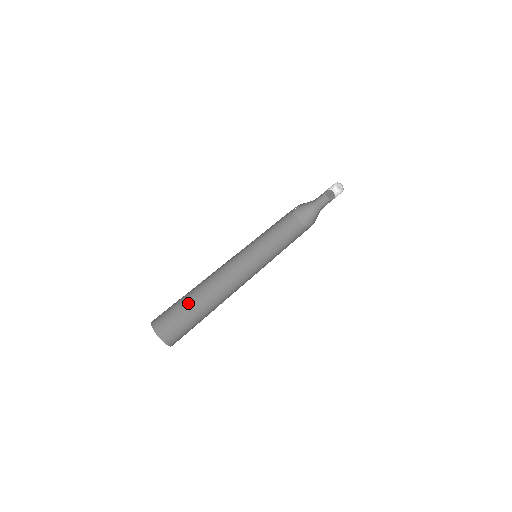
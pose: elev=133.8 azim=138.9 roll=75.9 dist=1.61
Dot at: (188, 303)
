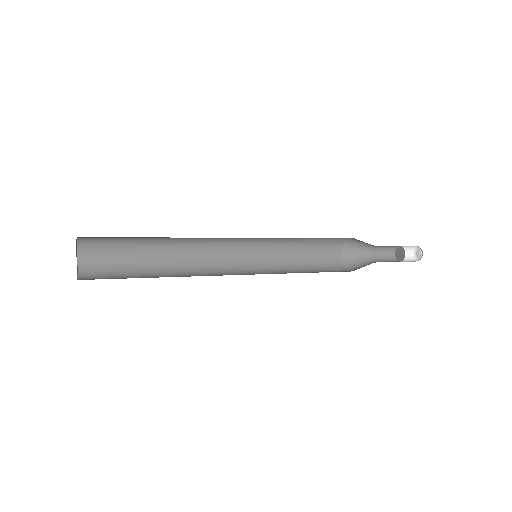
Dot at: (140, 254)
